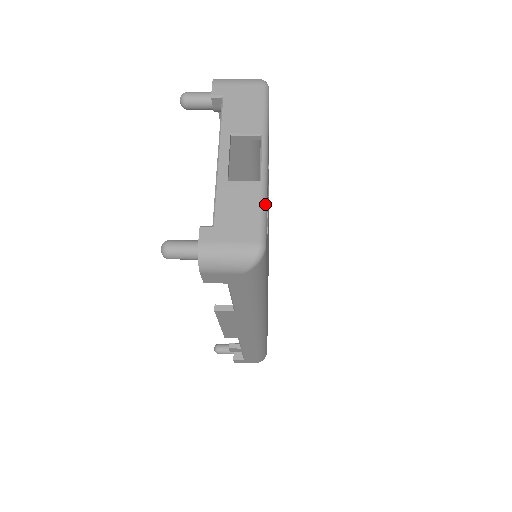
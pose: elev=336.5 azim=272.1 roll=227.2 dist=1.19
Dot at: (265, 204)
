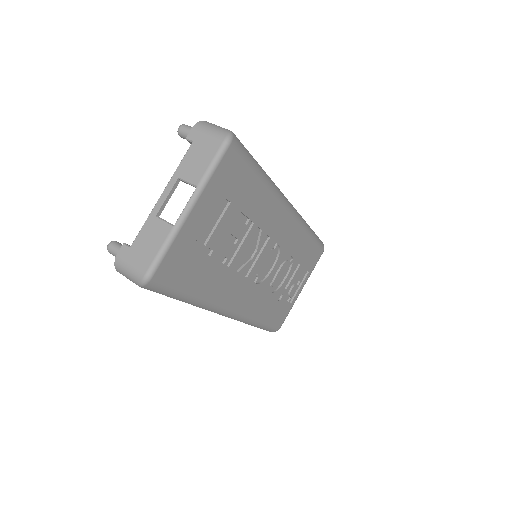
Dot at: (168, 245)
